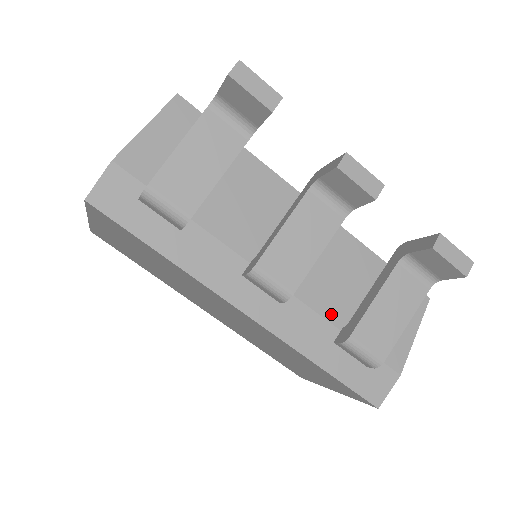
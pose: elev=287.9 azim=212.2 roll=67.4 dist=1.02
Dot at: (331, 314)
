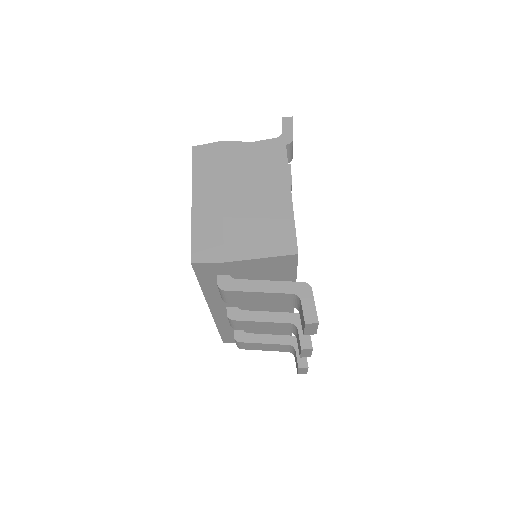
Dot at: occluded
